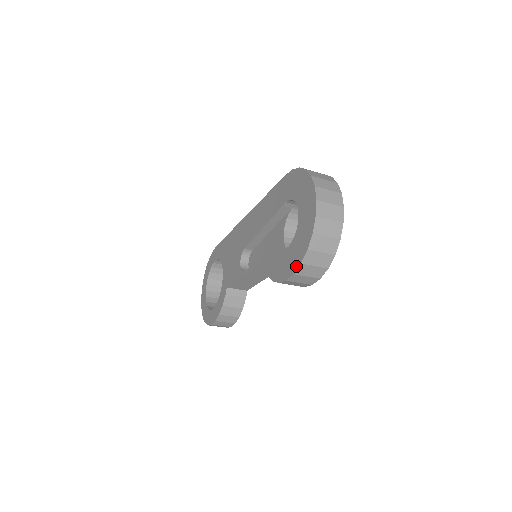
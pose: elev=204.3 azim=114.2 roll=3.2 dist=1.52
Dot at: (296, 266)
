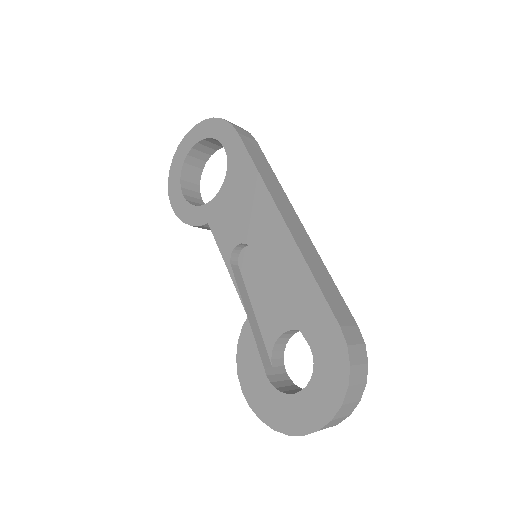
Dot at: (257, 411)
